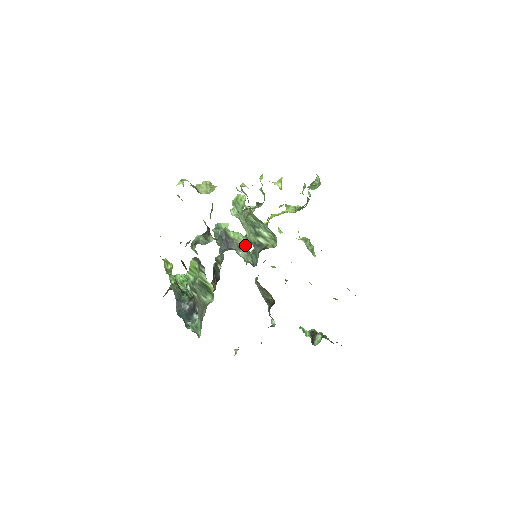
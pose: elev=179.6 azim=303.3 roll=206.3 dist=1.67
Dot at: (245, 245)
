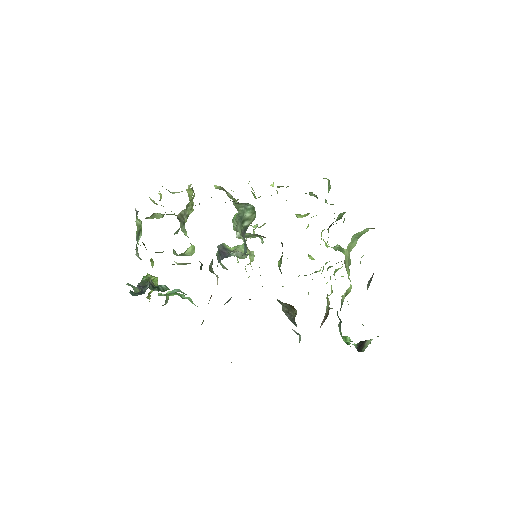
Dot at: (246, 253)
